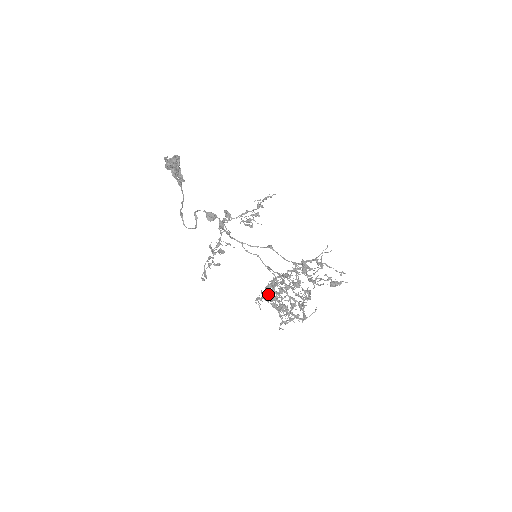
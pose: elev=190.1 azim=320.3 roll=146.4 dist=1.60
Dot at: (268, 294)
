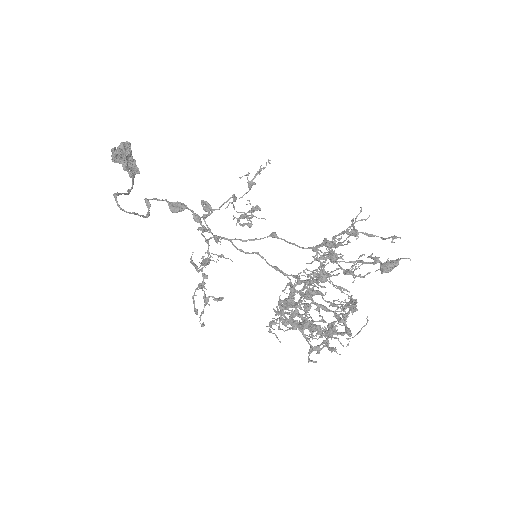
Dot at: occluded
